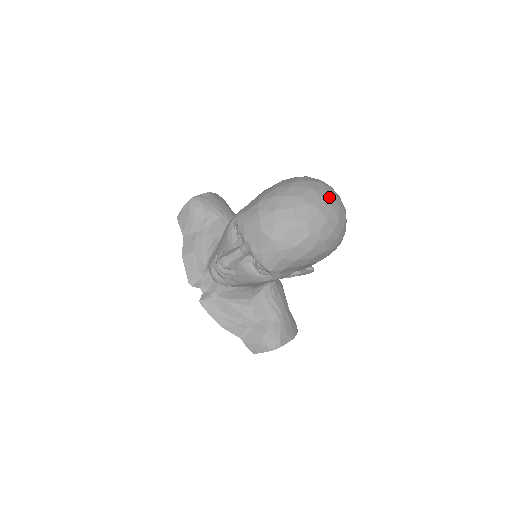
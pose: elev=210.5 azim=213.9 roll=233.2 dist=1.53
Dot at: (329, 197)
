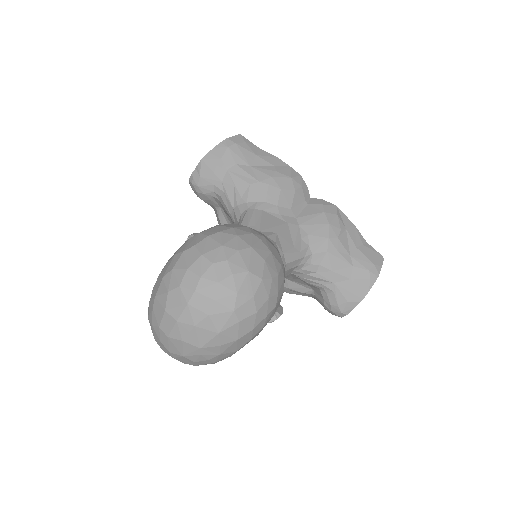
Dot at: (190, 315)
